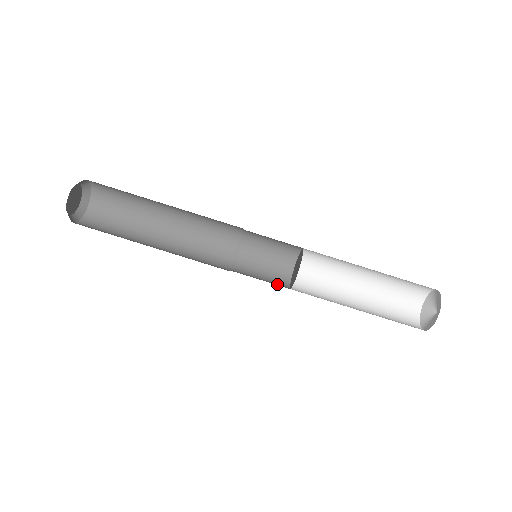
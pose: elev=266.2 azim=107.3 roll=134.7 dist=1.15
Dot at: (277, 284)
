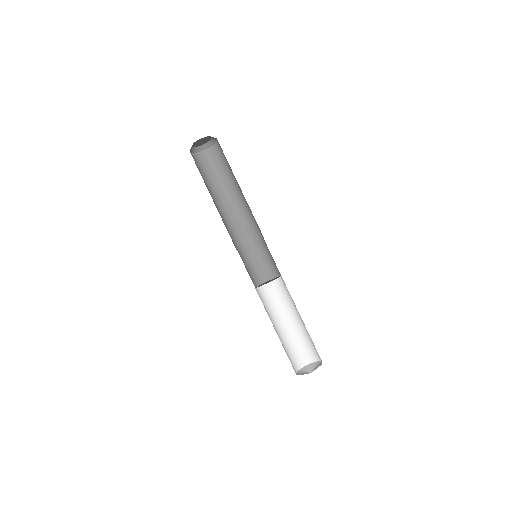
Dot at: (252, 279)
